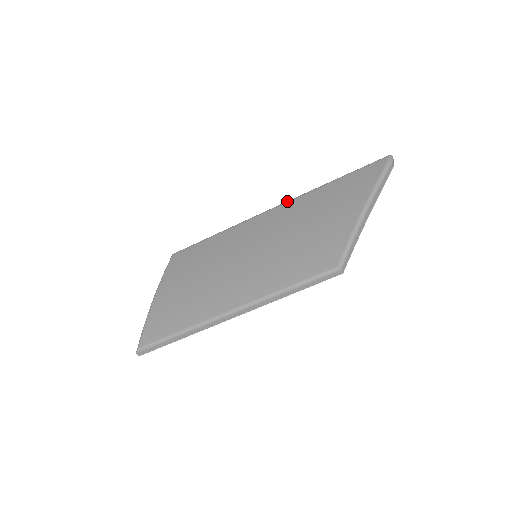
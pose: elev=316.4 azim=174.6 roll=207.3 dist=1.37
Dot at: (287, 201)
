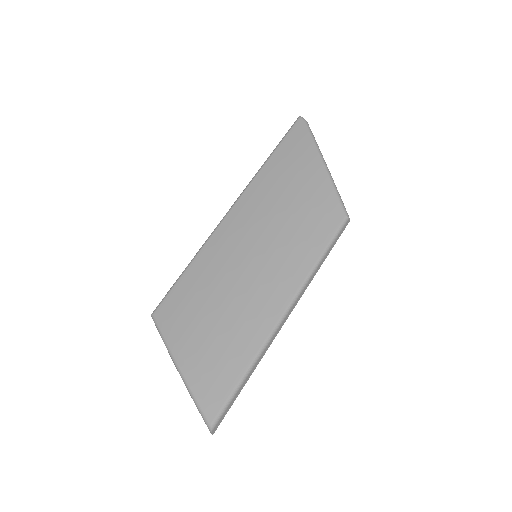
Dot at: (240, 195)
